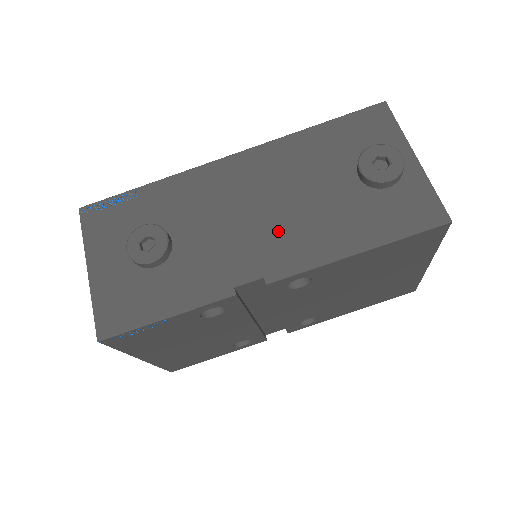
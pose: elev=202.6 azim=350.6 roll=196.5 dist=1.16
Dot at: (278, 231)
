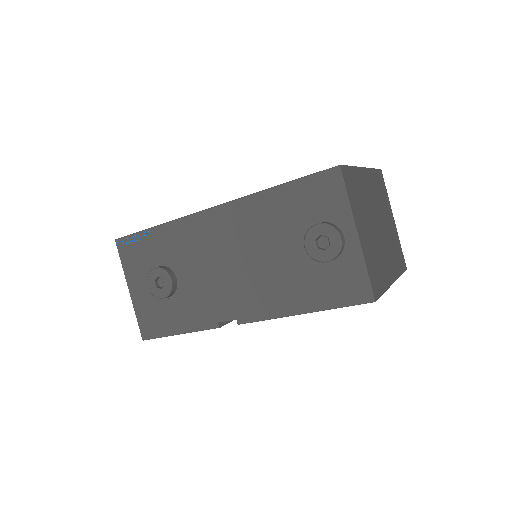
Dot at: (246, 285)
